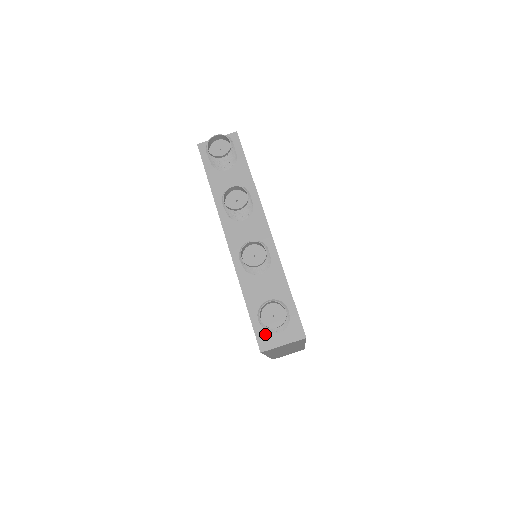
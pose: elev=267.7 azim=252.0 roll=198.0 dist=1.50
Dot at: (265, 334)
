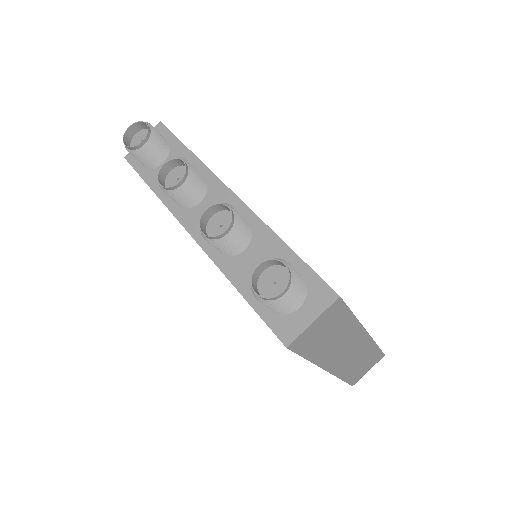
Dot at: (282, 320)
